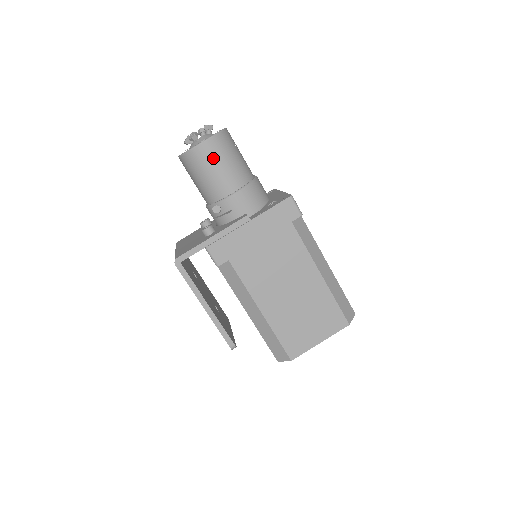
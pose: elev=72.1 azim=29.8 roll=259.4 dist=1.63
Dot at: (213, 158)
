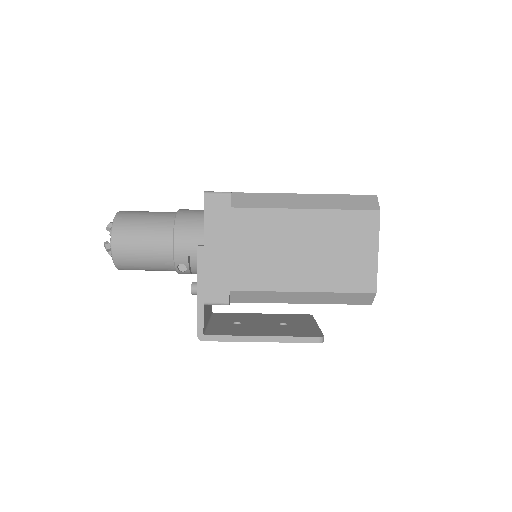
Dot at: (130, 243)
